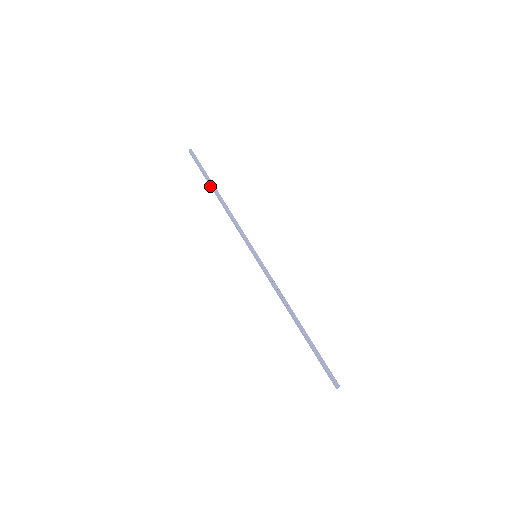
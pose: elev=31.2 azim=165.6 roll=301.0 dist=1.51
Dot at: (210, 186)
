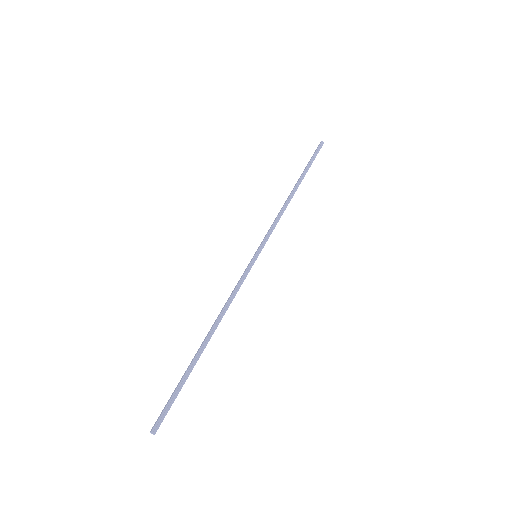
Dot at: (300, 177)
